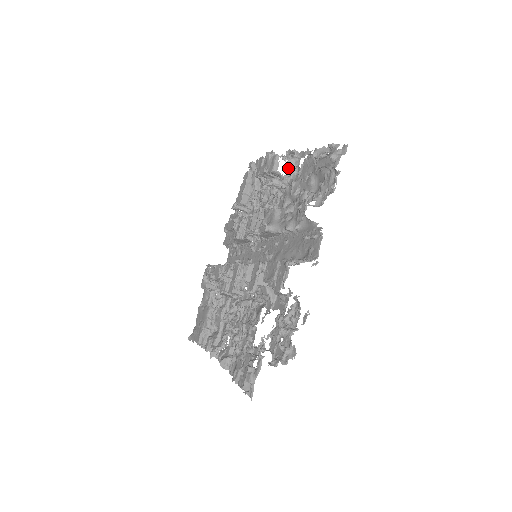
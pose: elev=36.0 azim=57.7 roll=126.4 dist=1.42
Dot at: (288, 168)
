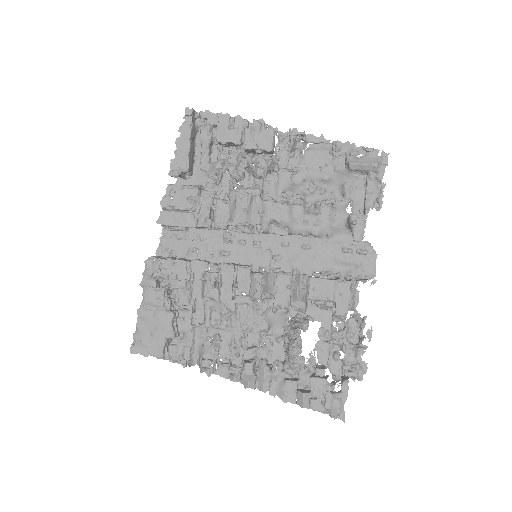
Dot at: (290, 151)
